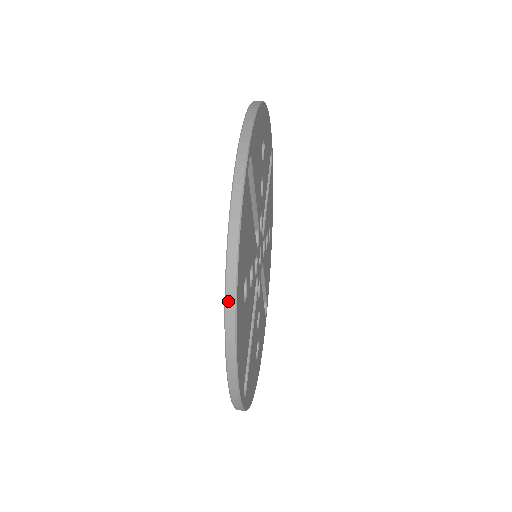
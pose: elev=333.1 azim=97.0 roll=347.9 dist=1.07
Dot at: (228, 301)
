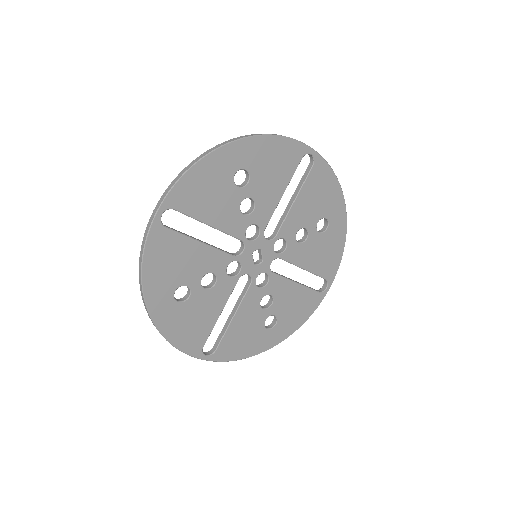
Dot at: (144, 304)
